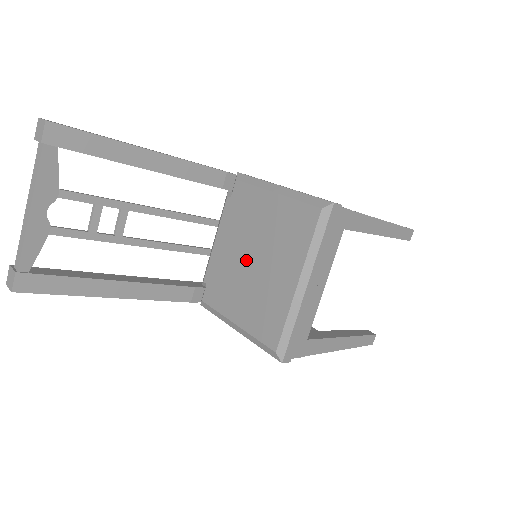
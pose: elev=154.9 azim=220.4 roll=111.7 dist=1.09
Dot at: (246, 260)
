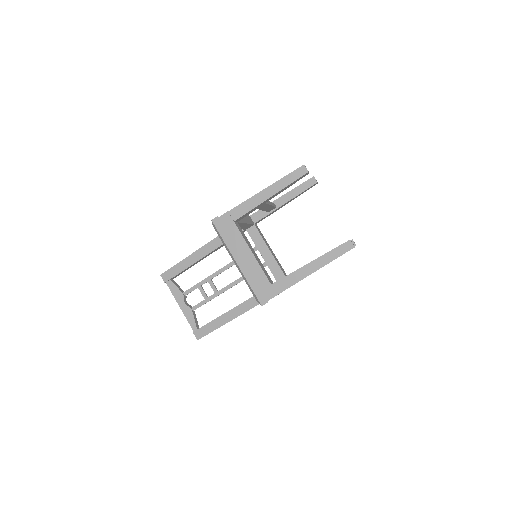
Dot at: occluded
